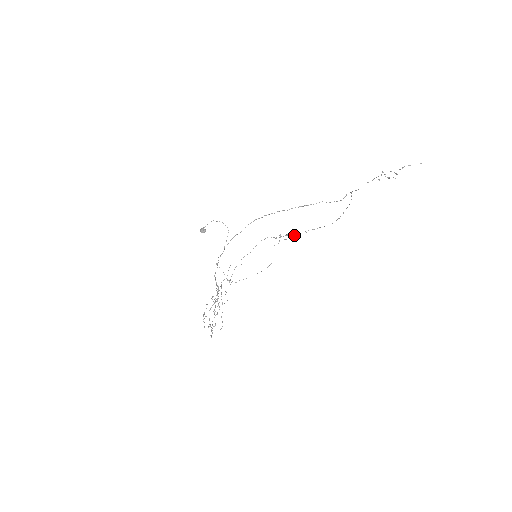
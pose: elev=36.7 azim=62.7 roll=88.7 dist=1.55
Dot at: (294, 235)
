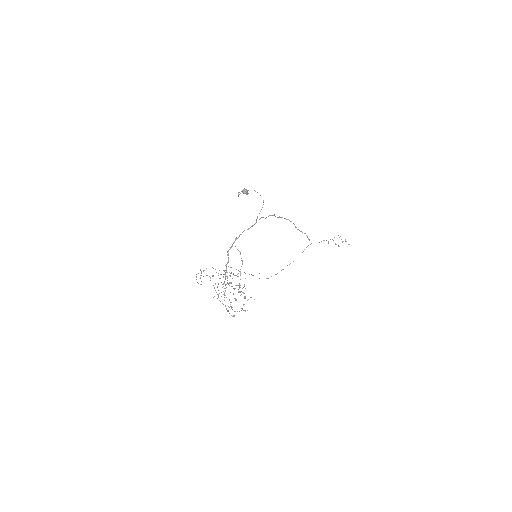
Dot at: (238, 276)
